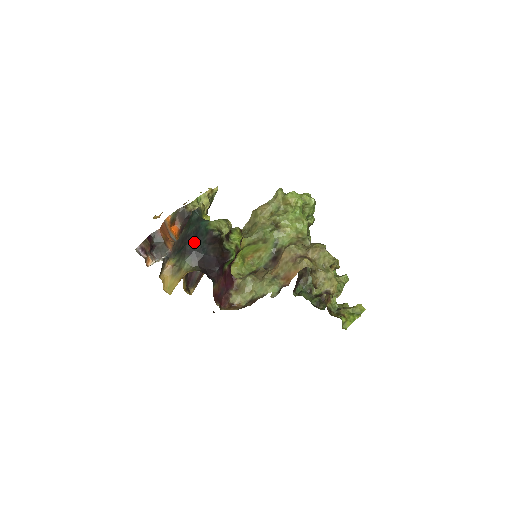
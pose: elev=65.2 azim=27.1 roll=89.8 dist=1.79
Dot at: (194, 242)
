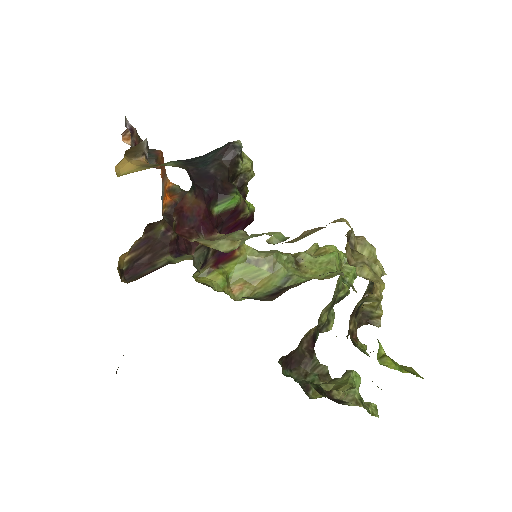
Dot at: (198, 158)
